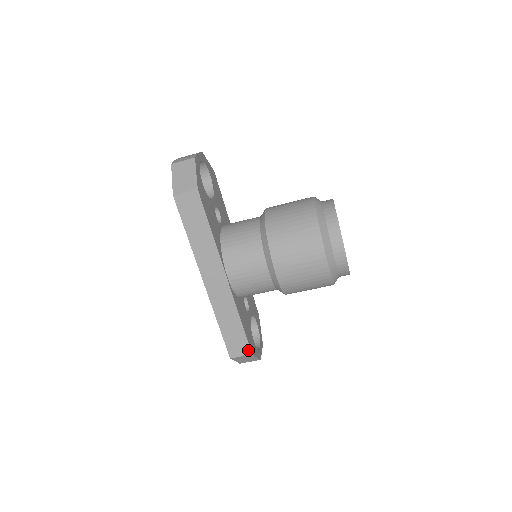
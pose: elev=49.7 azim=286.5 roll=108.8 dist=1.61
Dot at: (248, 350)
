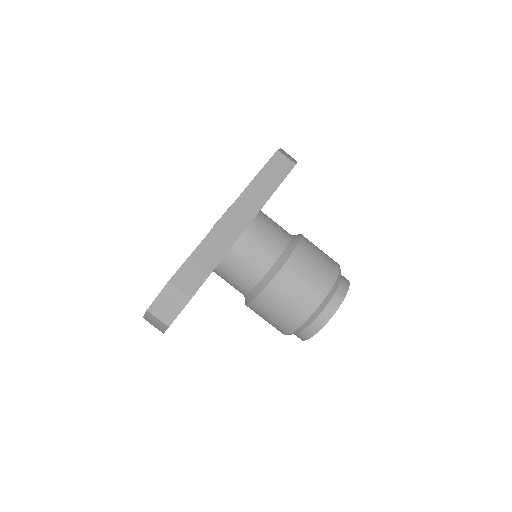
Dot at: (193, 291)
